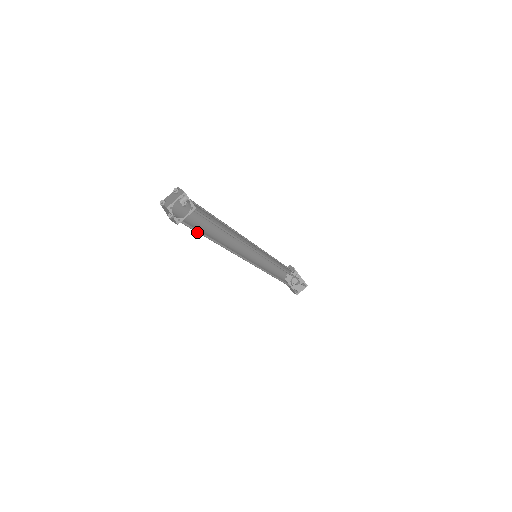
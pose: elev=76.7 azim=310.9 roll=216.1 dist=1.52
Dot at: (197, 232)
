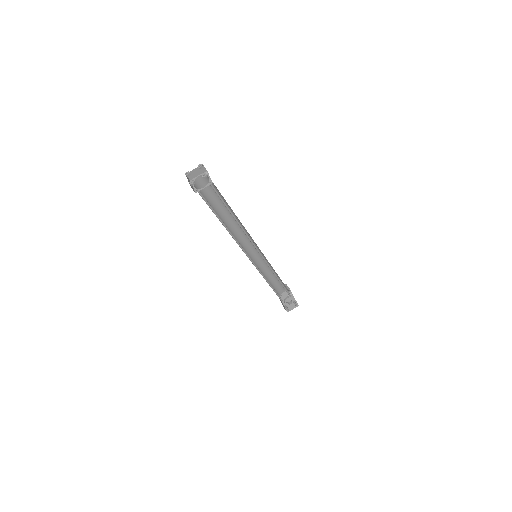
Dot at: (210, 208)
